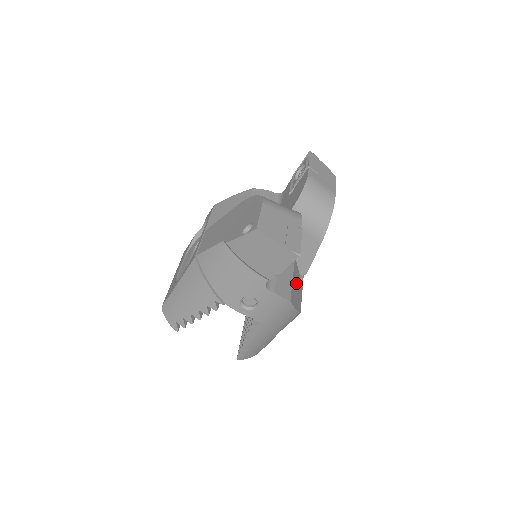
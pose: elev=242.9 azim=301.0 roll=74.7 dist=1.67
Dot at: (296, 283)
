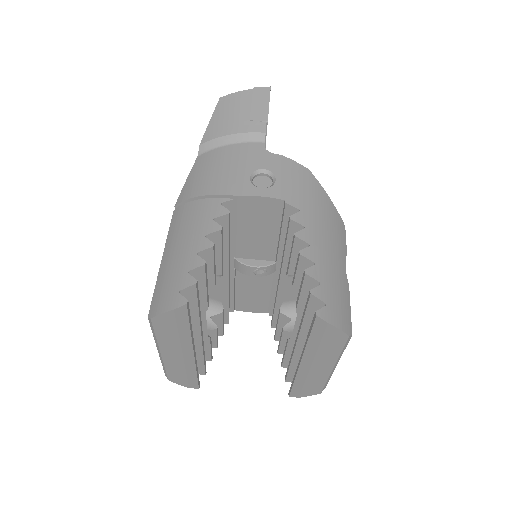
Dot at: occluded
